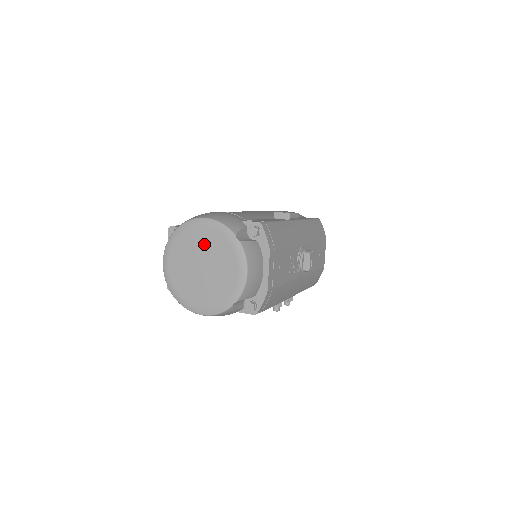
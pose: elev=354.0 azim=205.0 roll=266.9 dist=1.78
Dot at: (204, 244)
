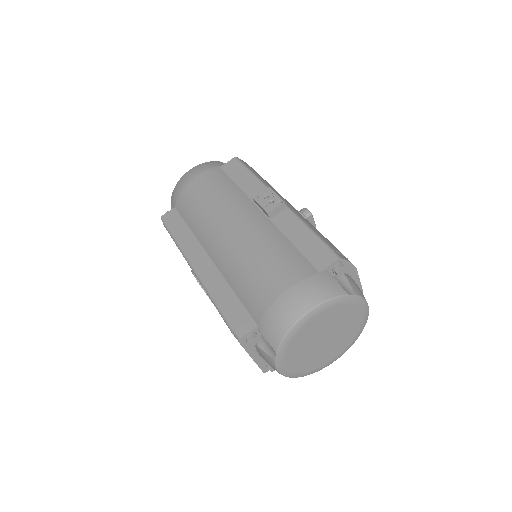
Dot at: (320, 326)
